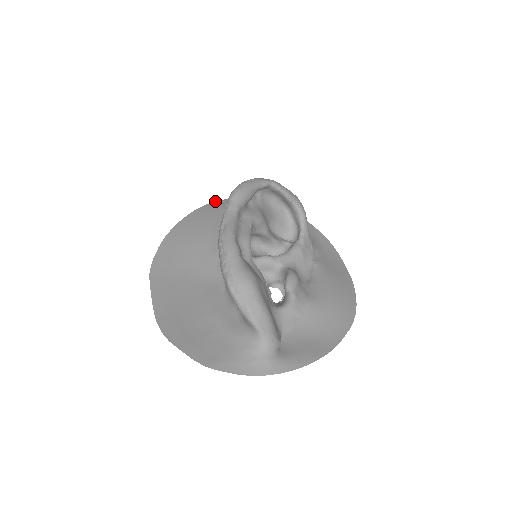
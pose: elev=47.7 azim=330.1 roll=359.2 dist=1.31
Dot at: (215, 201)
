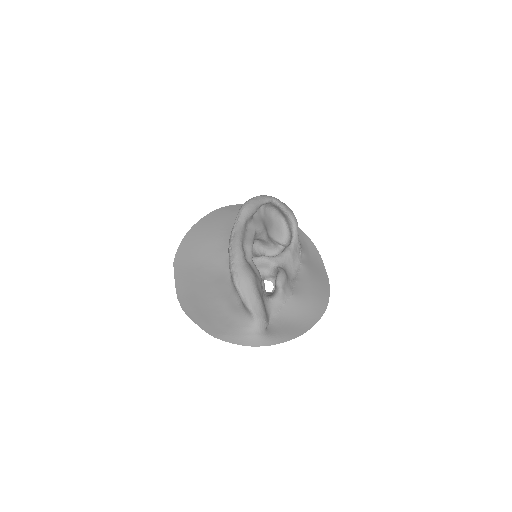
Dot at: occluded
